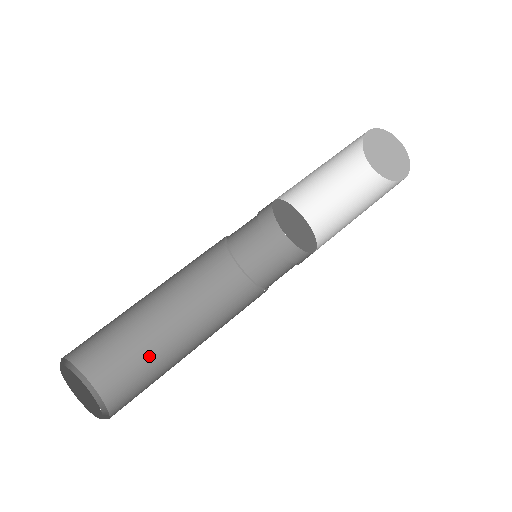
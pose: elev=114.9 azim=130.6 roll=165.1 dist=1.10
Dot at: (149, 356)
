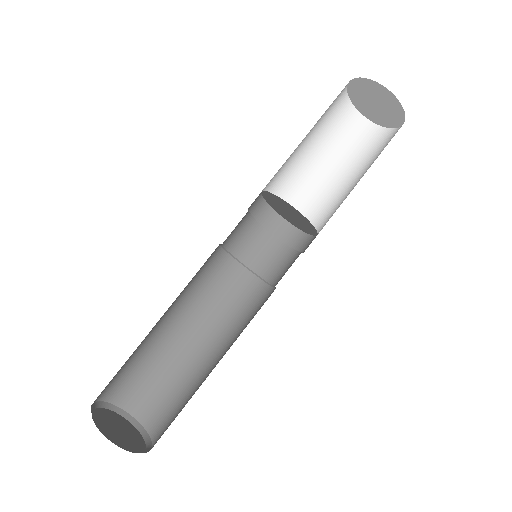
Dot at: (156, 361)
